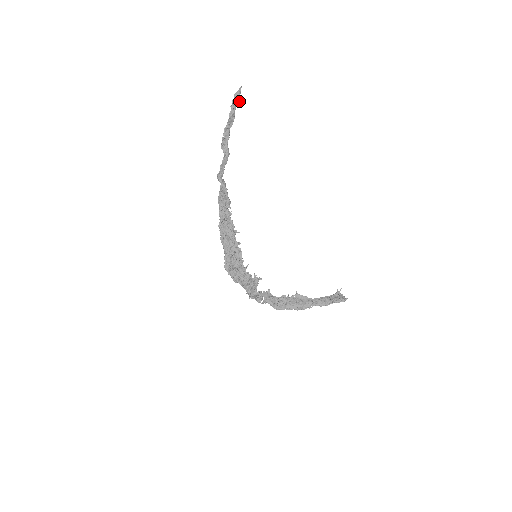
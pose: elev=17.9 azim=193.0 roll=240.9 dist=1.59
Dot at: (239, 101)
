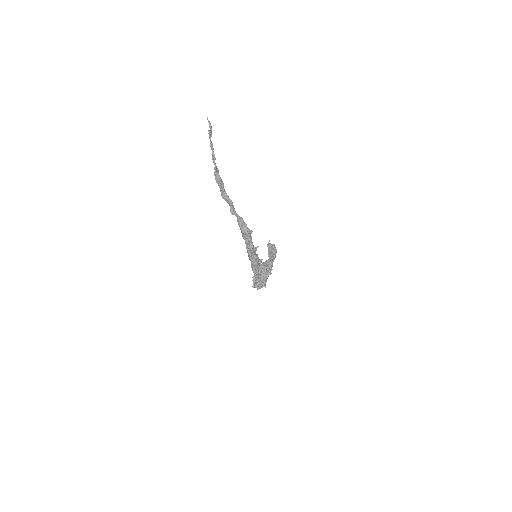
Dot at: (210, 132)
